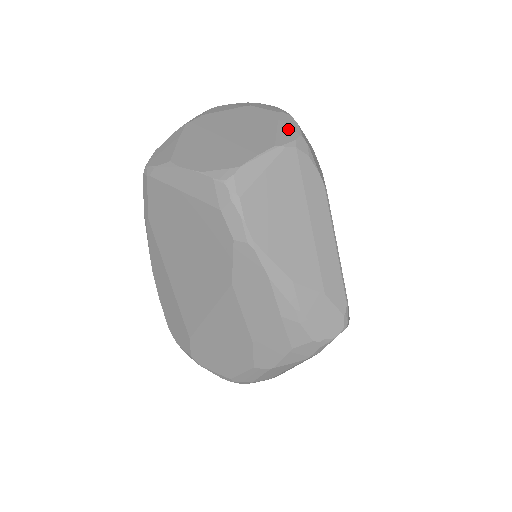
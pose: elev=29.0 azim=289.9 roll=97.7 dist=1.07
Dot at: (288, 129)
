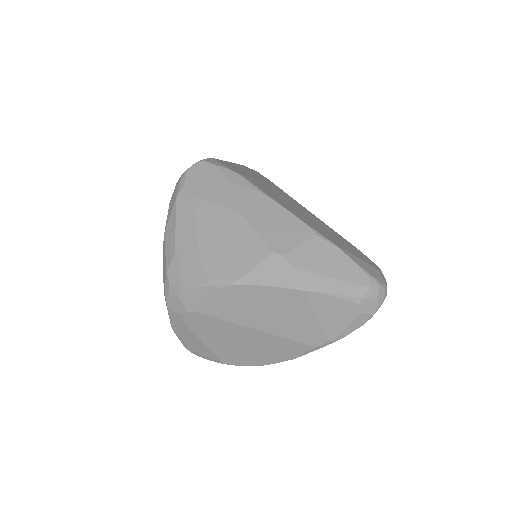
Dot at: occluded
